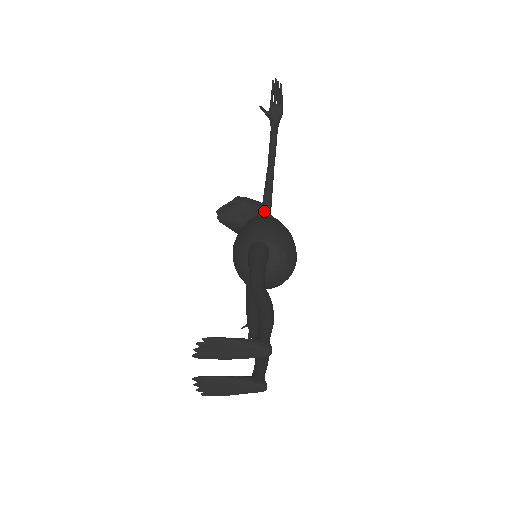
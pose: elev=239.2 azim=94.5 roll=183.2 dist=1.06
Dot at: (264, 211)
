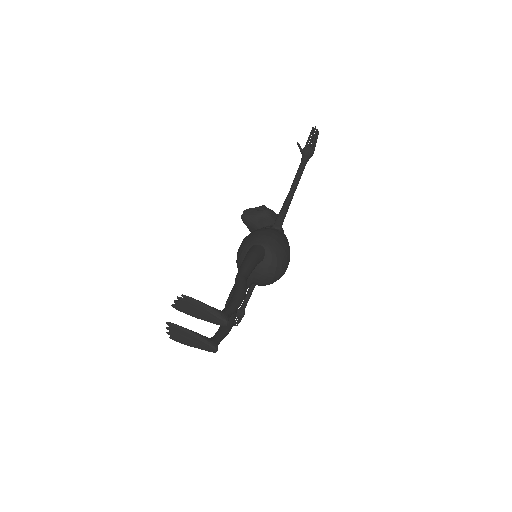
Dot at: (276, 224)
